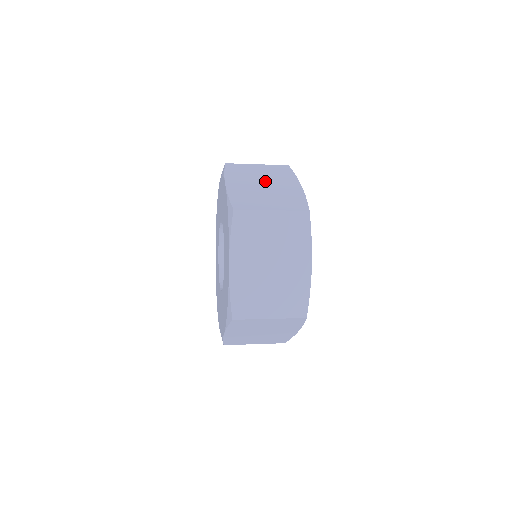
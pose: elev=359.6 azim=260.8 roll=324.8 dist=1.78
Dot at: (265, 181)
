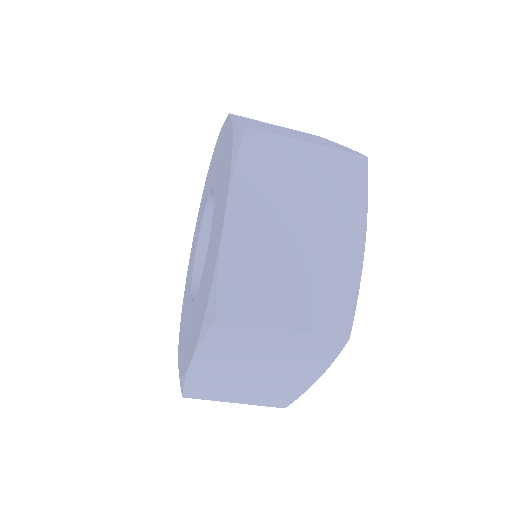
Dot at: (290, 131)
